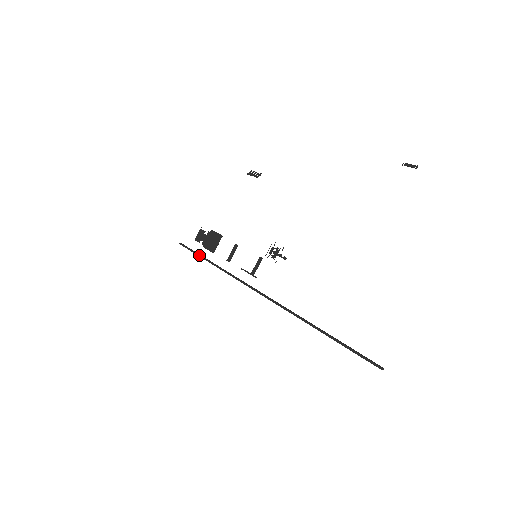
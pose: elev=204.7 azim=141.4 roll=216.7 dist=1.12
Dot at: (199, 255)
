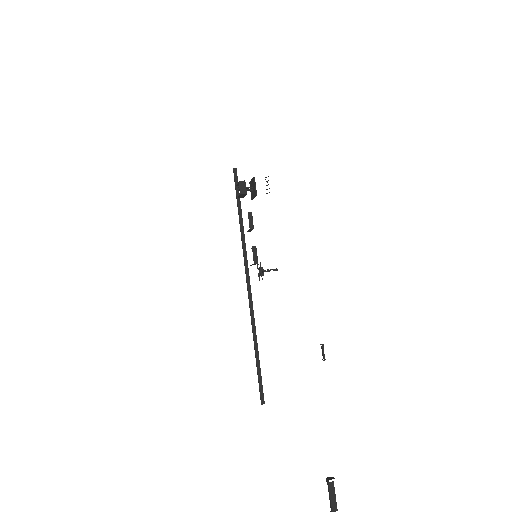
Dot at: (237, 203)
